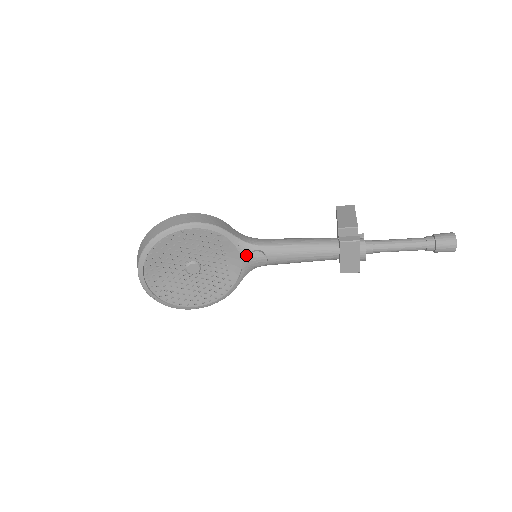
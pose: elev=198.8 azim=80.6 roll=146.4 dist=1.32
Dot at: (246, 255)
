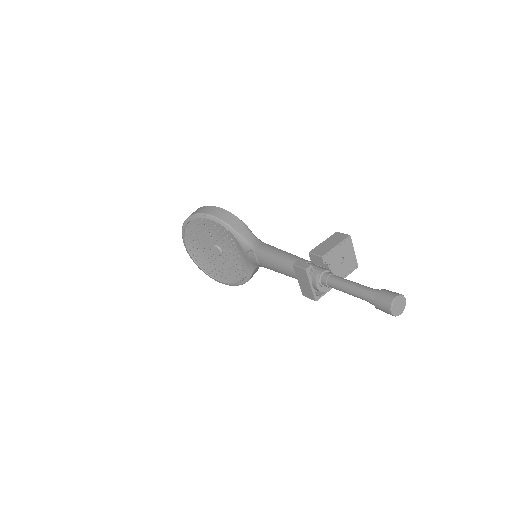
Dot at: (246, 252)
